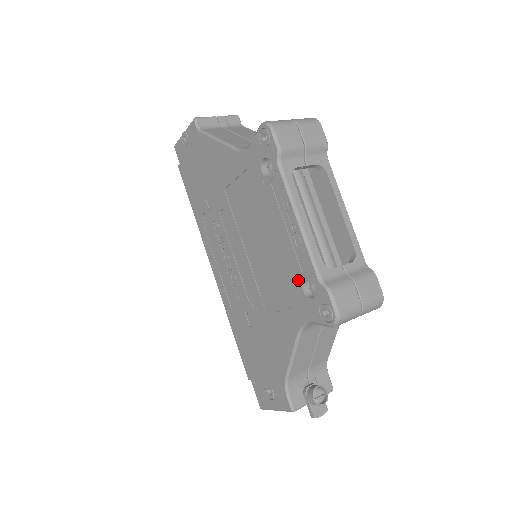
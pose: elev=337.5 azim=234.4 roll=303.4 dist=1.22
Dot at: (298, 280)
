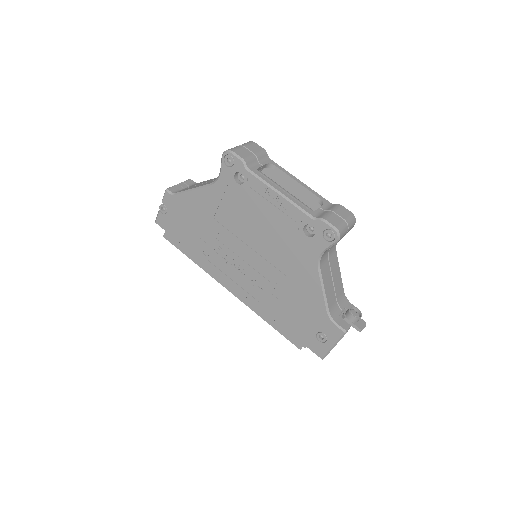
Dot at: (299, 232)
